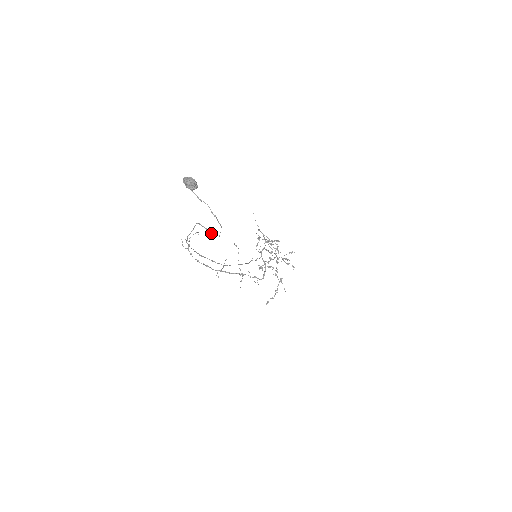
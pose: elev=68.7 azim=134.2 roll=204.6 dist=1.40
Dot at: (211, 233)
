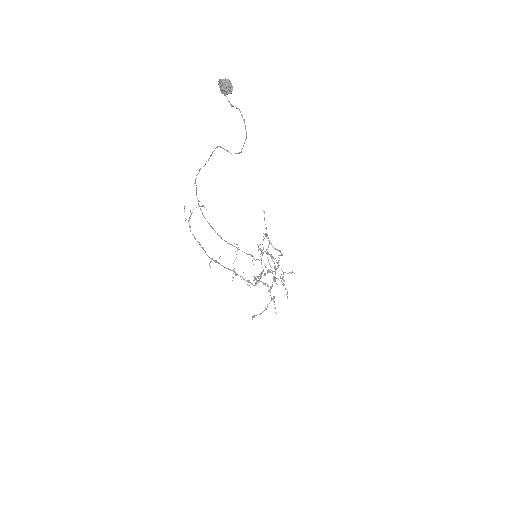
Dot at: (231, 153)
